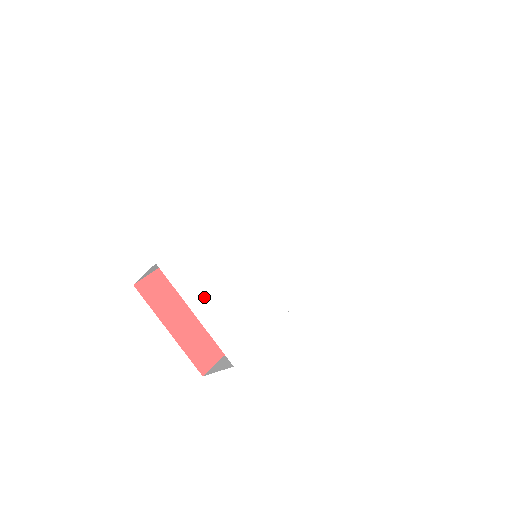
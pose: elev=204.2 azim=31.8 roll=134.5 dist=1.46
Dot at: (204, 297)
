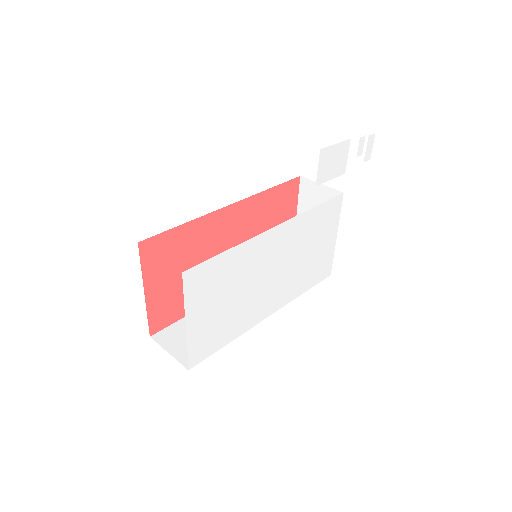
Dot at: (201, 309)
